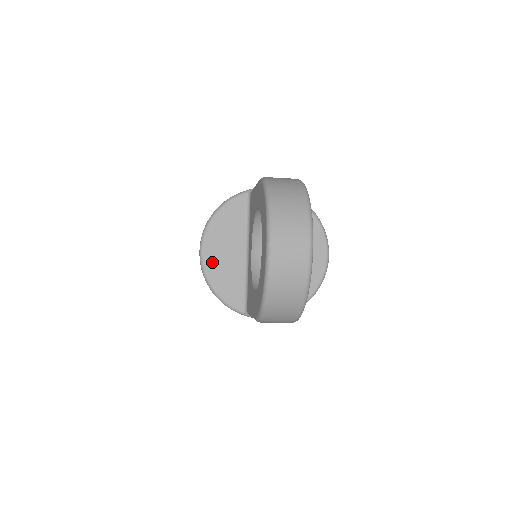
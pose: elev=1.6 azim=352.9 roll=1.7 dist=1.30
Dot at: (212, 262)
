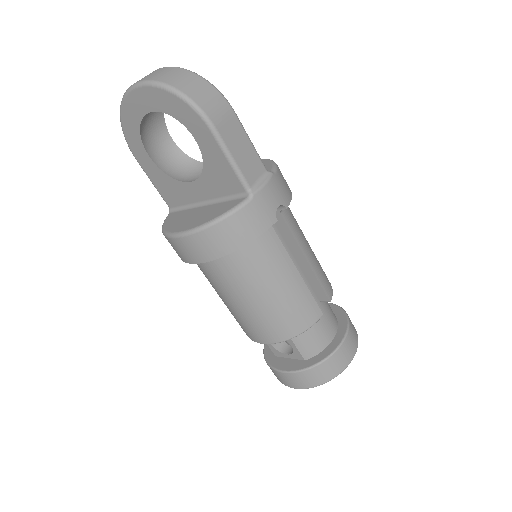
Dot at: (191, 225)
